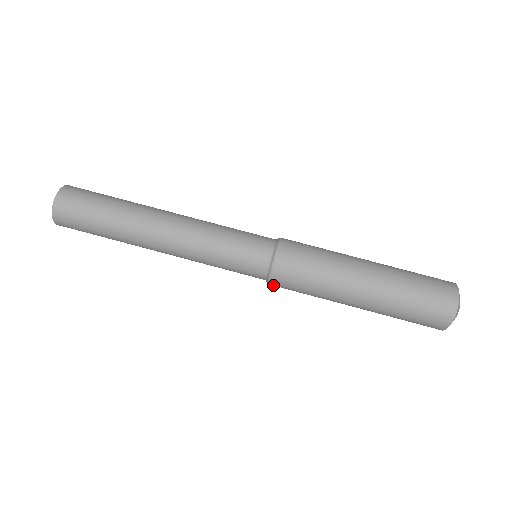
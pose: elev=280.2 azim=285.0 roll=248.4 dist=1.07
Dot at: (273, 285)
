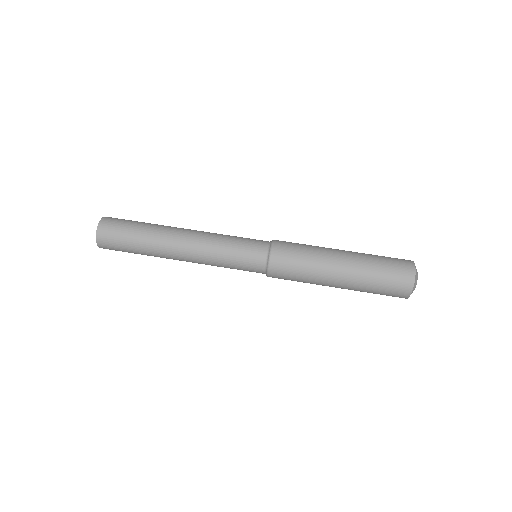
Dot at: (272, 269)
